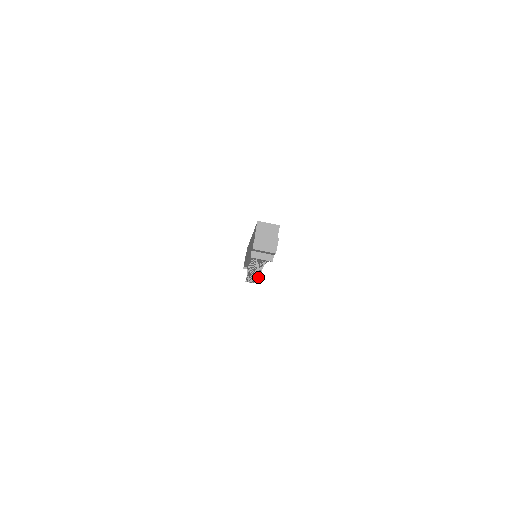
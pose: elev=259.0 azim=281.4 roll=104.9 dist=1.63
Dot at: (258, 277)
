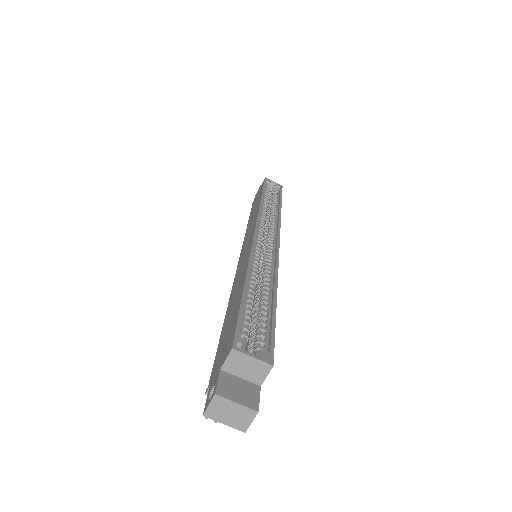
Dot at: occluded
